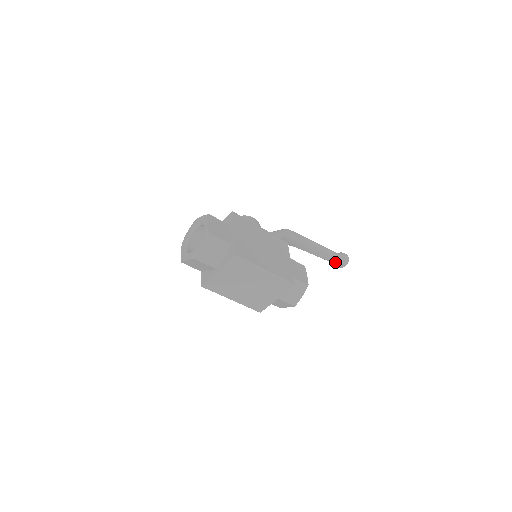
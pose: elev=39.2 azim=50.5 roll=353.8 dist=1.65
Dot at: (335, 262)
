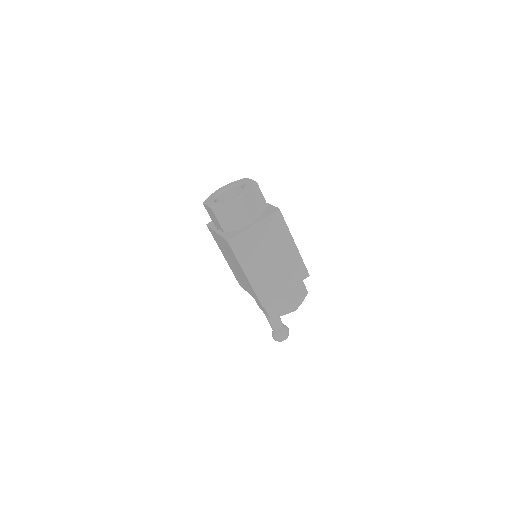
Dot at: (279, 331)
